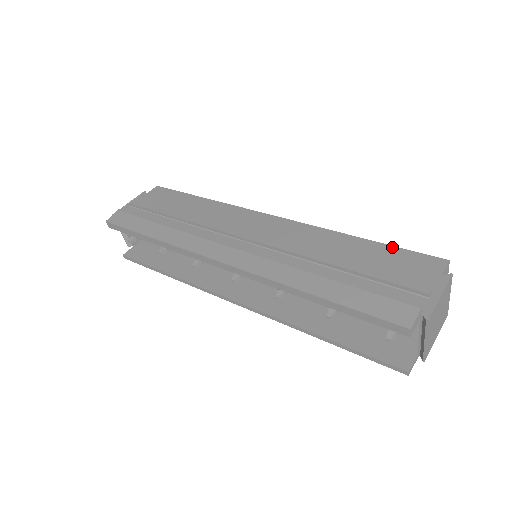
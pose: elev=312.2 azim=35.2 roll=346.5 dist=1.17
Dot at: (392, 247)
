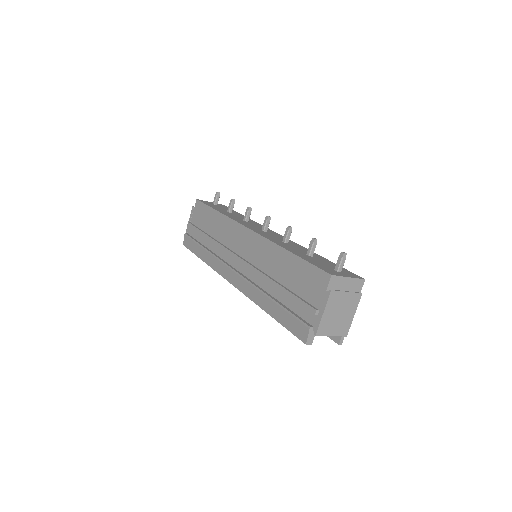
Dot at: (304, 262)
